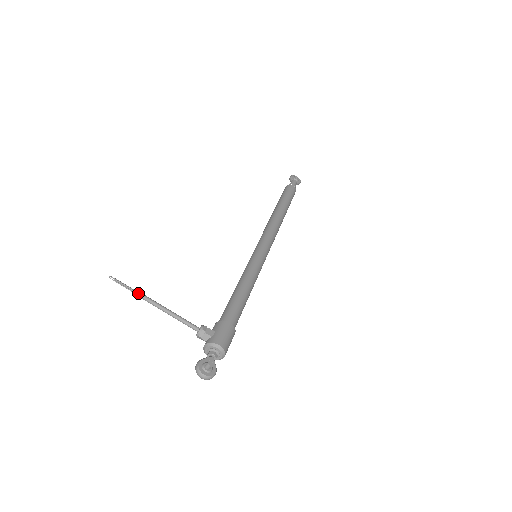
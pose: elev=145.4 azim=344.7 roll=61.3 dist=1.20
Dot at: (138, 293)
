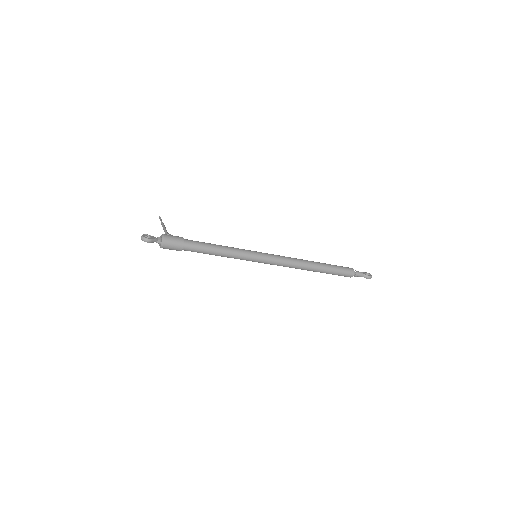
Dot at: occluded
